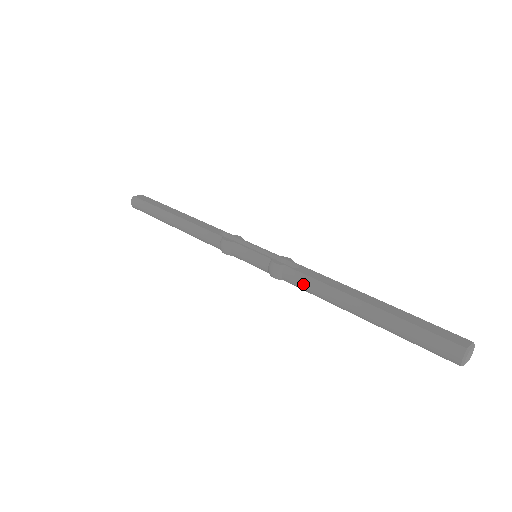
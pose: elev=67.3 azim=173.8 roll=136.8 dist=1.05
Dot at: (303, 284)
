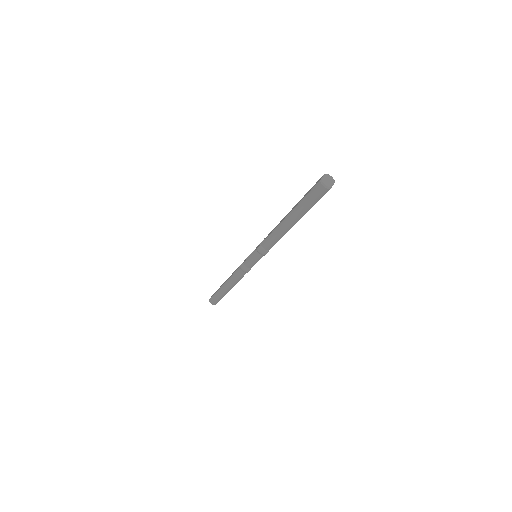
Dot at: (271, 241)
